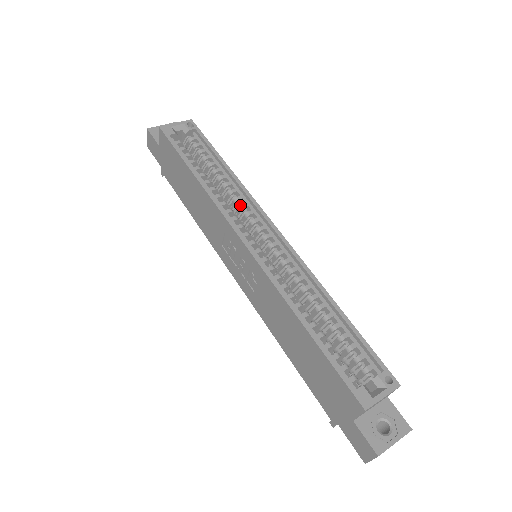
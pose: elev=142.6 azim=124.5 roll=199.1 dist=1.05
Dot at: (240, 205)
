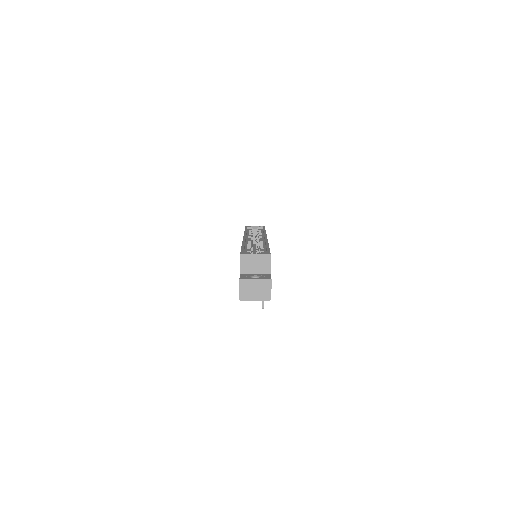
Dot at: (258, 236)
